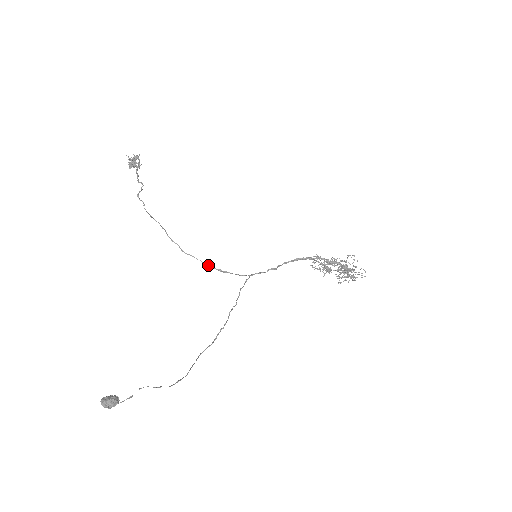
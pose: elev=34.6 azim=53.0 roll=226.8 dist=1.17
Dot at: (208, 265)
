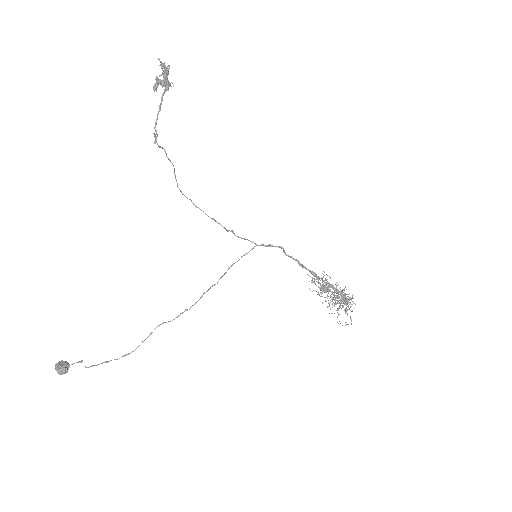
Dot at: (215, 221)
